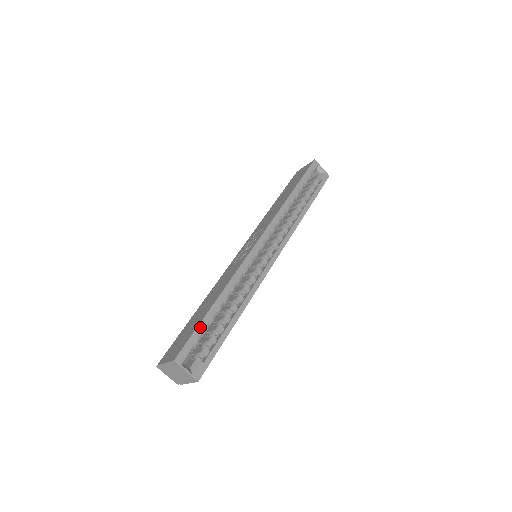
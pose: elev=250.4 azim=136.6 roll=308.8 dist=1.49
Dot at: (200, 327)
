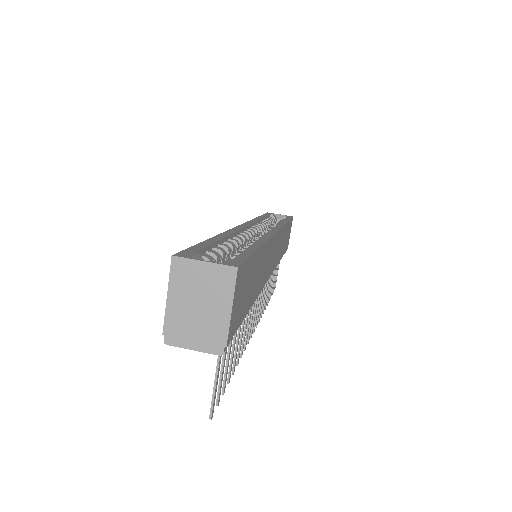
Dot at: (202, 245)
